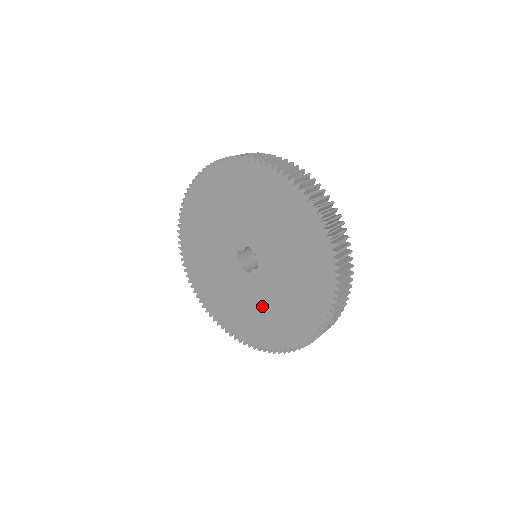
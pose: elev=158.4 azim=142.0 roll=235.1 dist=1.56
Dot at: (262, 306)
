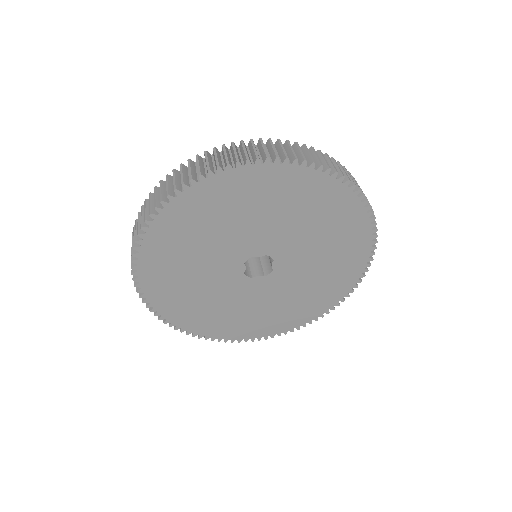
Dot at: (313, 270)
